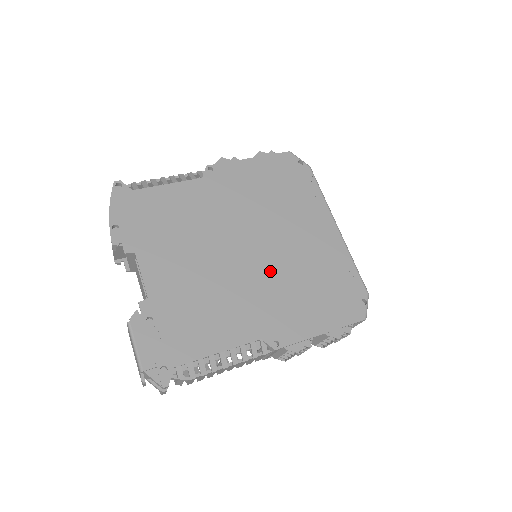
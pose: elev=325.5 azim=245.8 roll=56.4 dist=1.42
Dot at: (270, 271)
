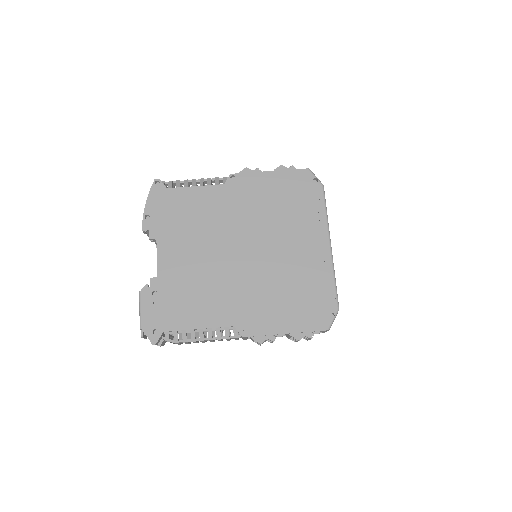
Dot at: (257, 273)
